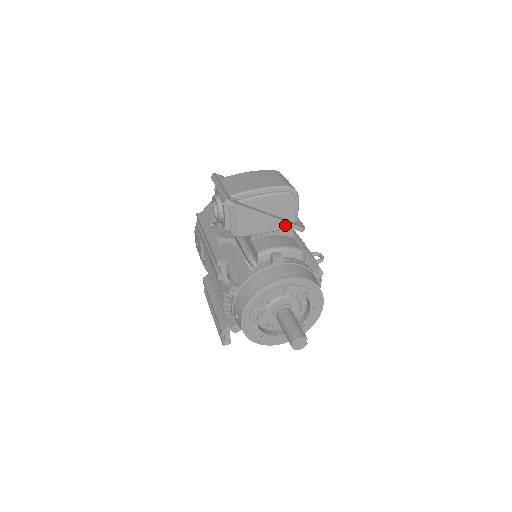
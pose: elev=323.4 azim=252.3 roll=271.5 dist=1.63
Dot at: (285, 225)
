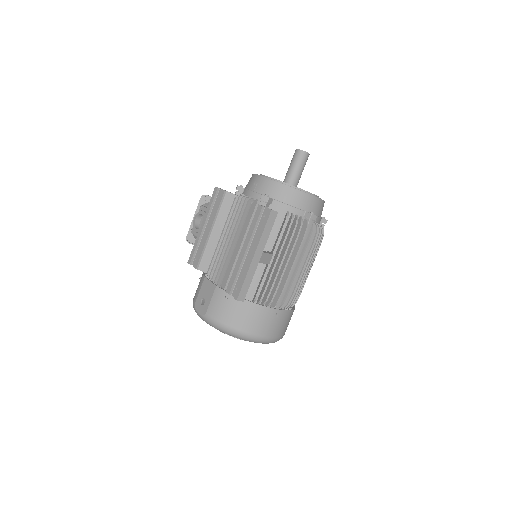
Dot at: occluded
